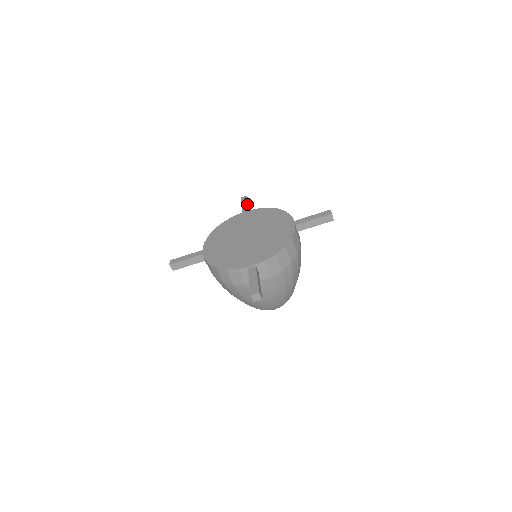
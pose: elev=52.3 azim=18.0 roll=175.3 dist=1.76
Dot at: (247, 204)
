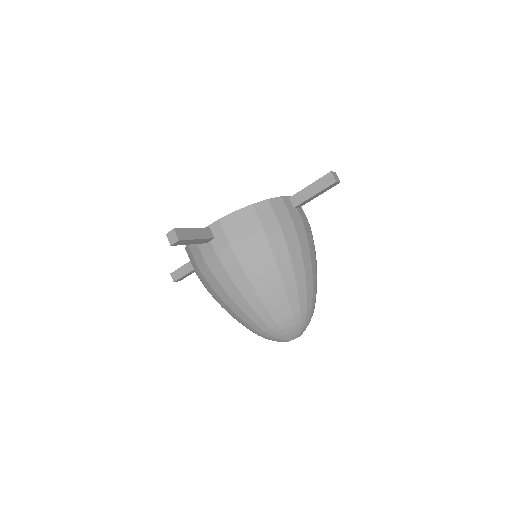
Dot at: occluded
